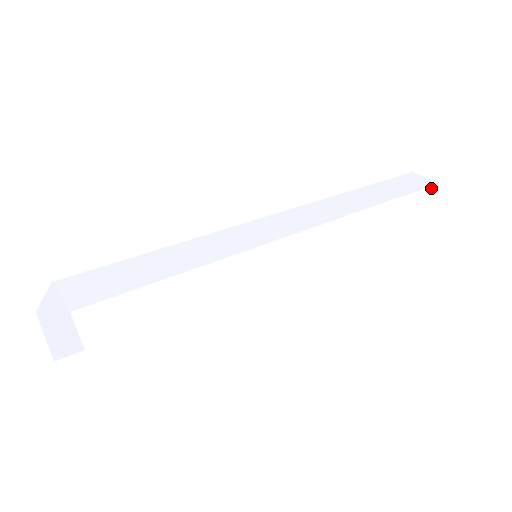
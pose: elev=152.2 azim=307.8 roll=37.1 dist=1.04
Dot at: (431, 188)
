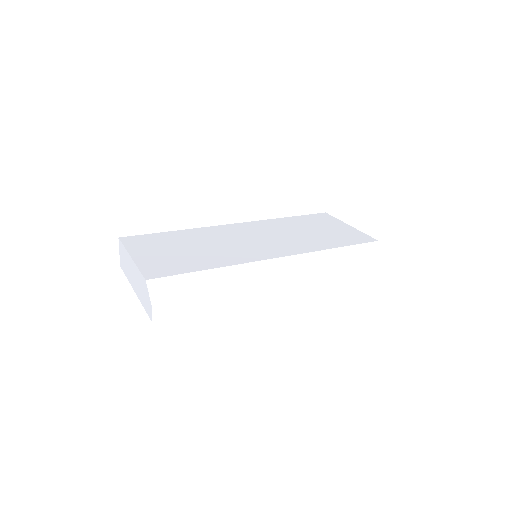
Dot at: (379, 262)
